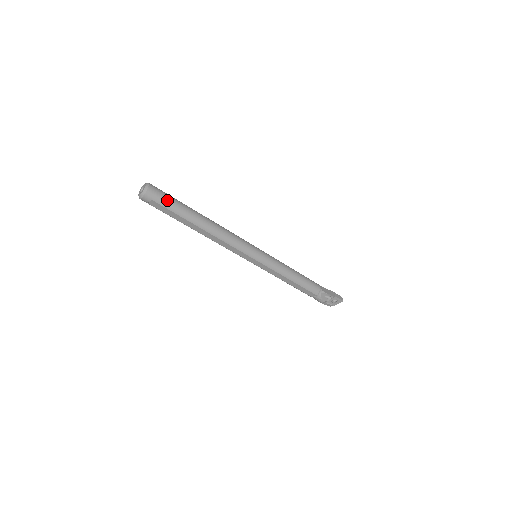
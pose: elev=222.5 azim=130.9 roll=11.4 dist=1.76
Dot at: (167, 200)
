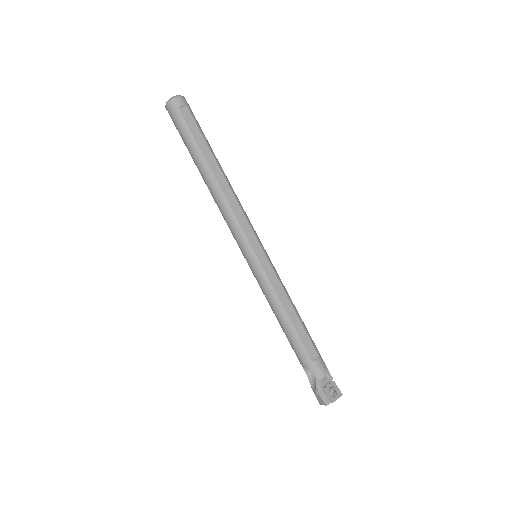
Dot at: (197, 121)
